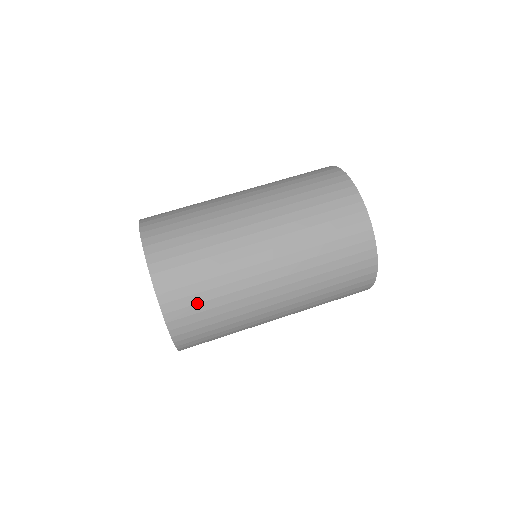
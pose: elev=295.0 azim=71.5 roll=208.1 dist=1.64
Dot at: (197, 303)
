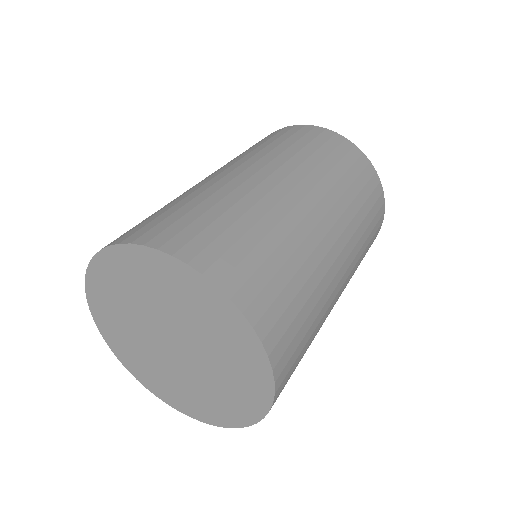
Dot at: (207, 226)
